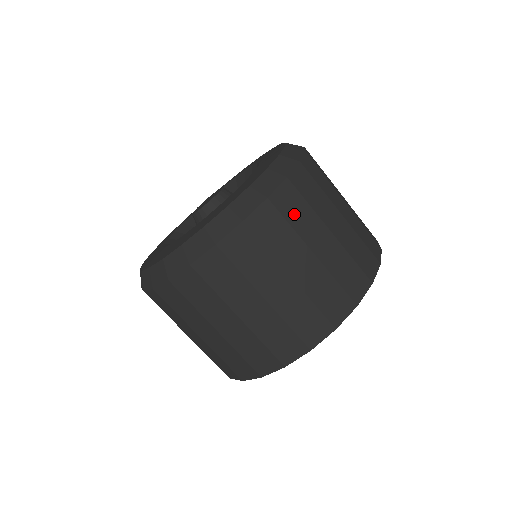
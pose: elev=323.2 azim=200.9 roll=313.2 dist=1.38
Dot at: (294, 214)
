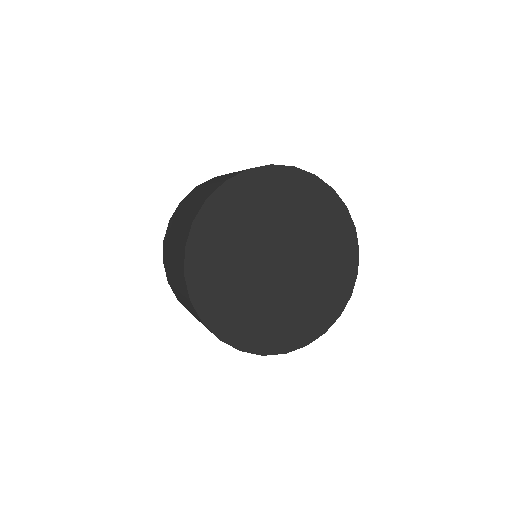
Dot at: occluded
